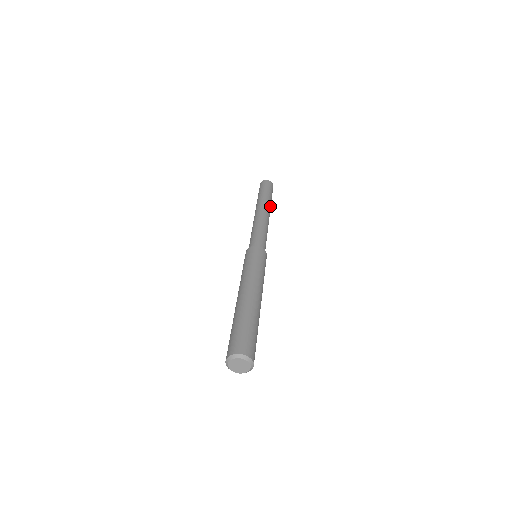
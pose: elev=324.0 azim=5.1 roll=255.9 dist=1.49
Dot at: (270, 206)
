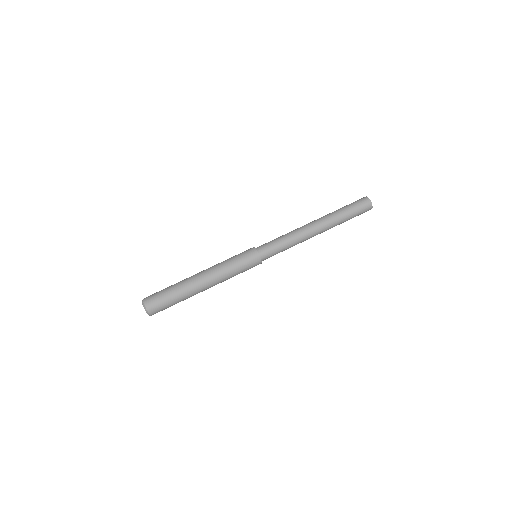
Dot at: occluded
